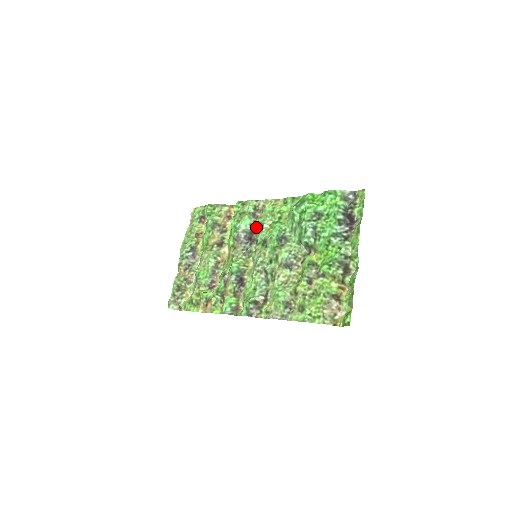
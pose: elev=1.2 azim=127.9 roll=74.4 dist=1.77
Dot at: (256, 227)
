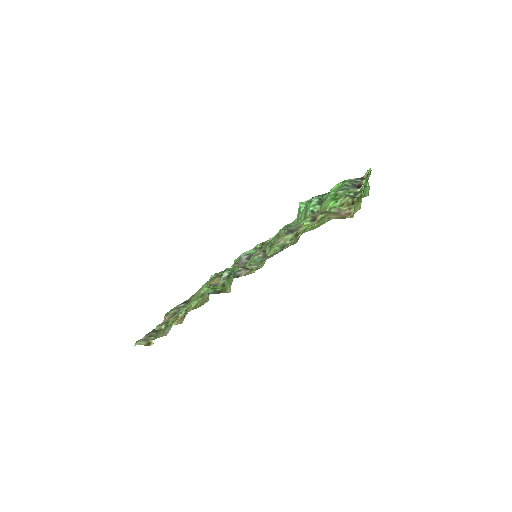
Dot at: occluded
